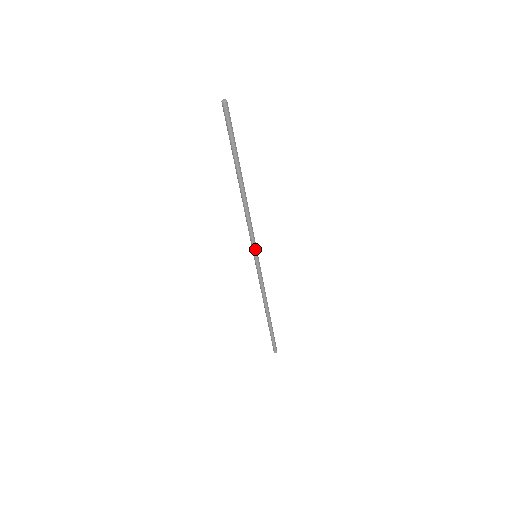
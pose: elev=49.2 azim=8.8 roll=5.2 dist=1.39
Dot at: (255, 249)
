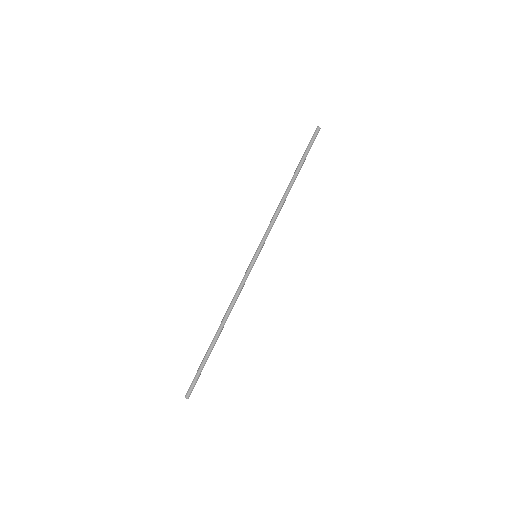
Dot at: (260, 247)
